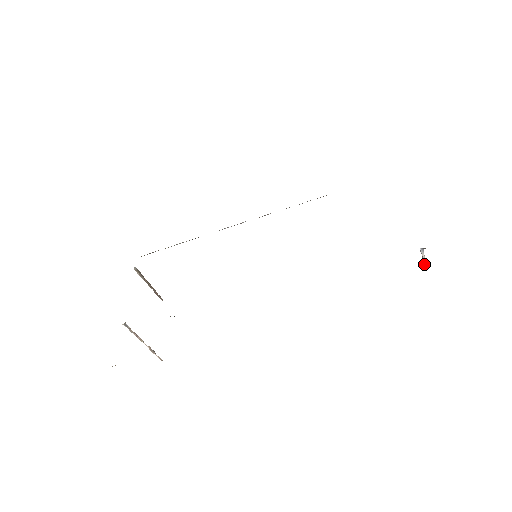
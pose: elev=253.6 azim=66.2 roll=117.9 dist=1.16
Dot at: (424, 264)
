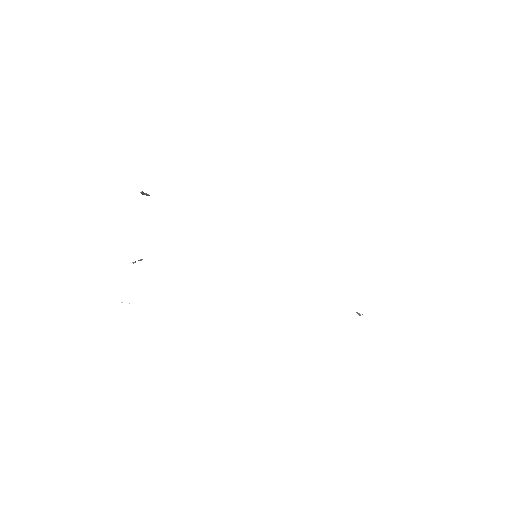
Dot at: occluded
